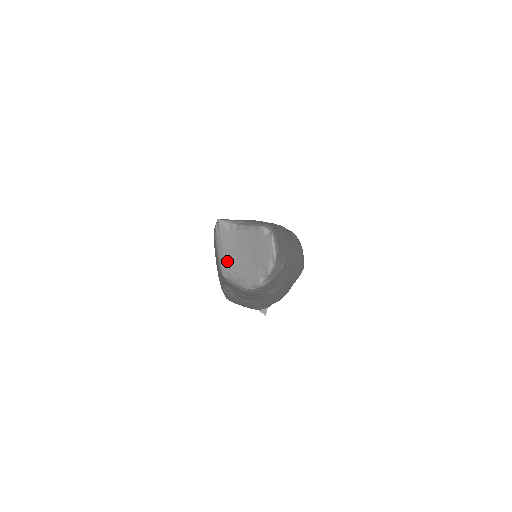
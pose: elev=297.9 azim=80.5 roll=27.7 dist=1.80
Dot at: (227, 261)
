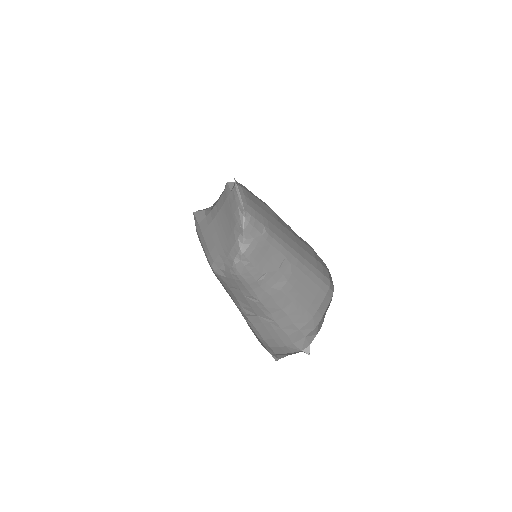
Dot at: (211, 250)
